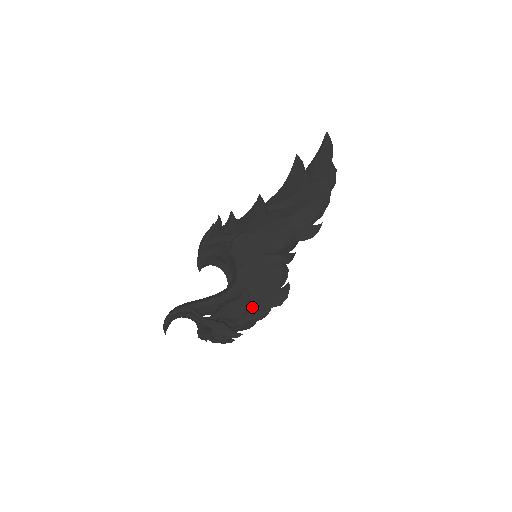
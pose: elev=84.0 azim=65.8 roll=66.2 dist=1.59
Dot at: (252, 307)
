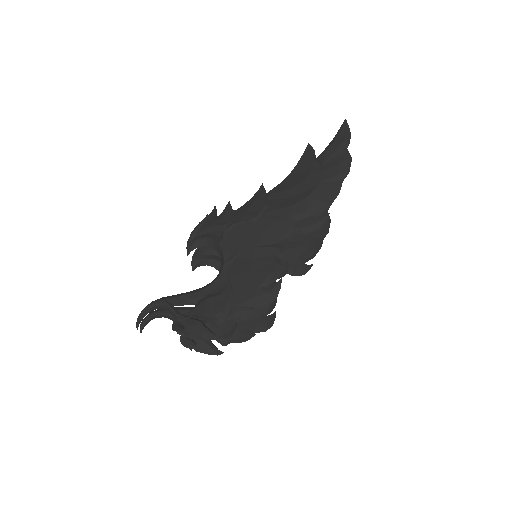
Dot at: (234, 305)
